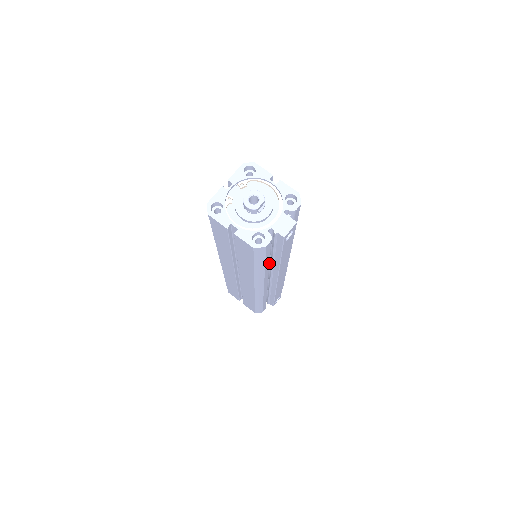
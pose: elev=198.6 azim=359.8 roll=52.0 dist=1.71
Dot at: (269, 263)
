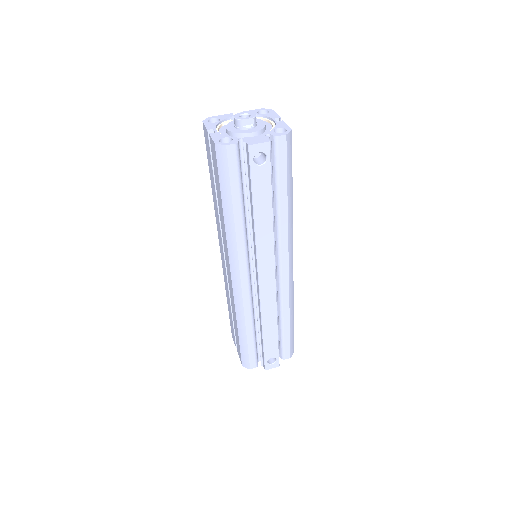
Dot at: (242, 214)
